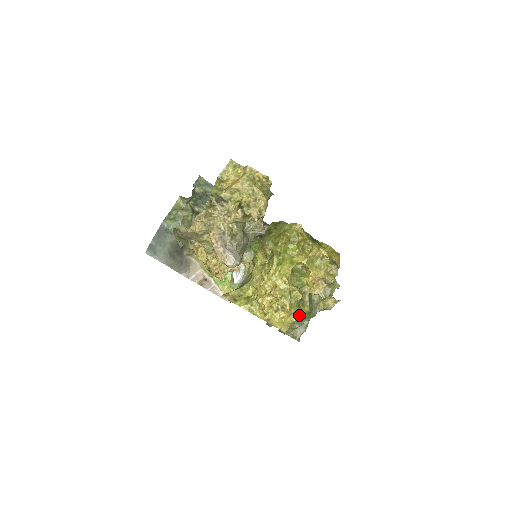
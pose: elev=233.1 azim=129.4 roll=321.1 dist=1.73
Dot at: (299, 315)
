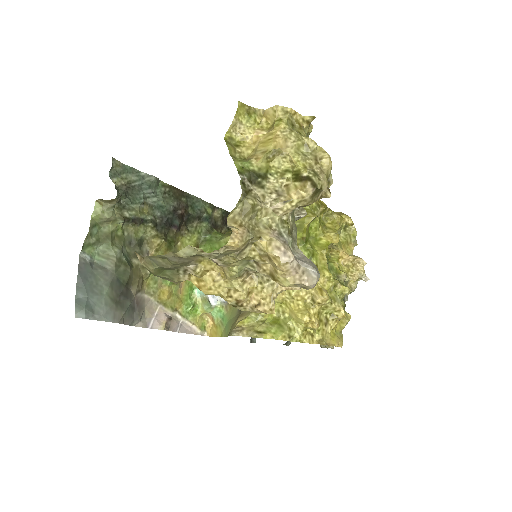
Dot at: (346, 316)
